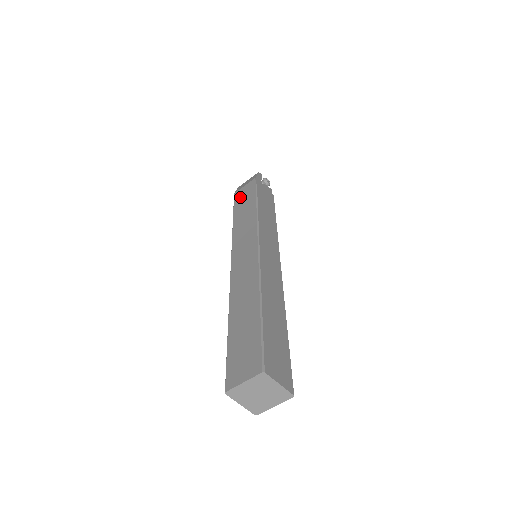
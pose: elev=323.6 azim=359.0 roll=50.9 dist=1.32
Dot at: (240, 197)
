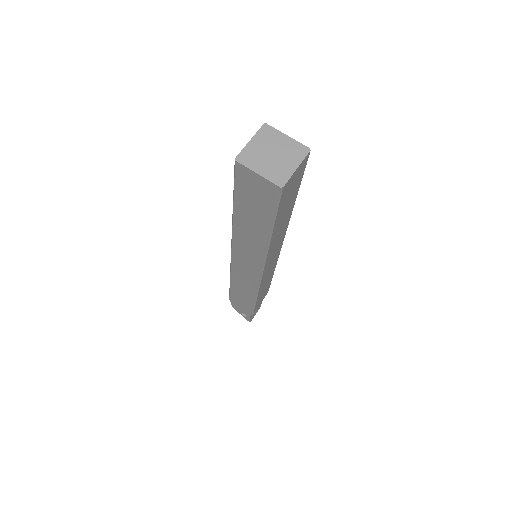
Dot at: occluded
